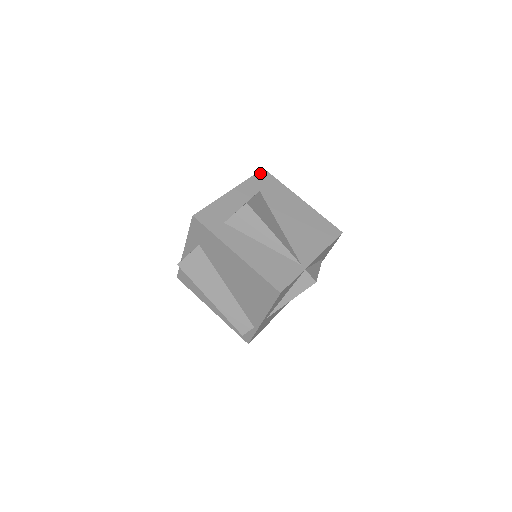
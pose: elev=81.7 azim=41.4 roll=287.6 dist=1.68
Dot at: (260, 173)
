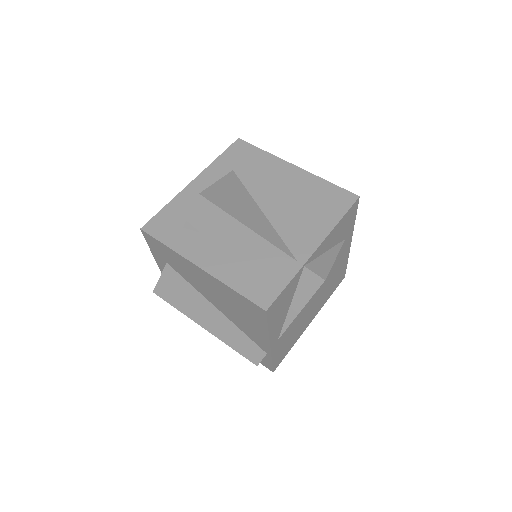
Dot at: (233, 146)
